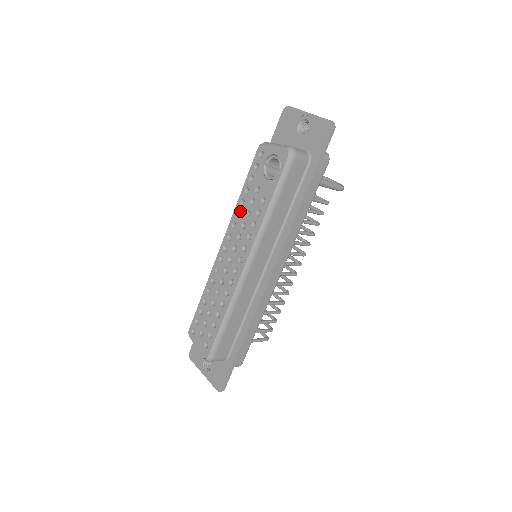
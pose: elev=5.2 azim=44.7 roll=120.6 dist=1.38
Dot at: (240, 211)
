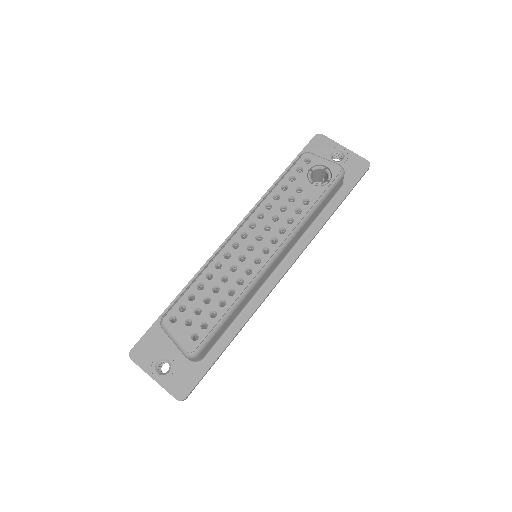
Dot at: (272, 204)
